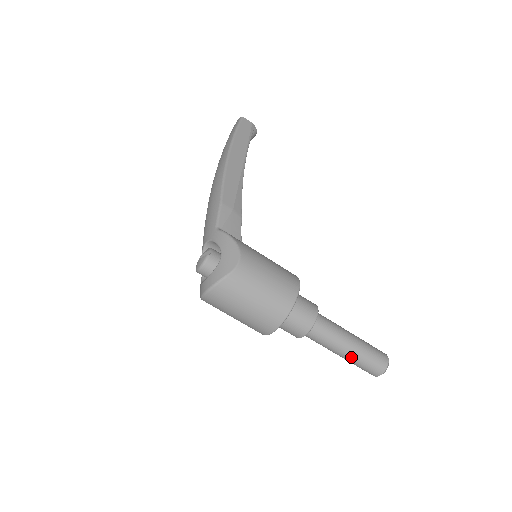
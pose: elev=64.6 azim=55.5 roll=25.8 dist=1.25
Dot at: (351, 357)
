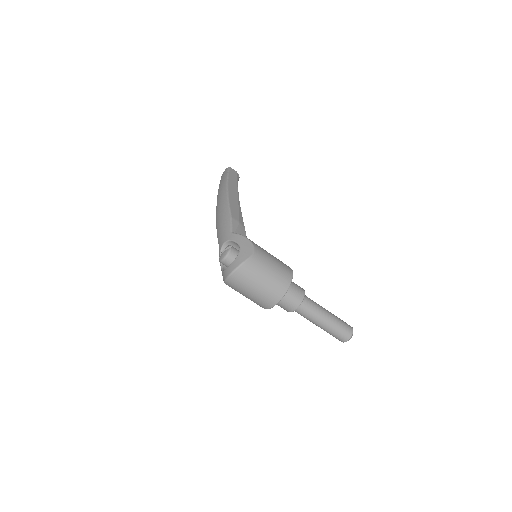
Dot at: (328, 326)
